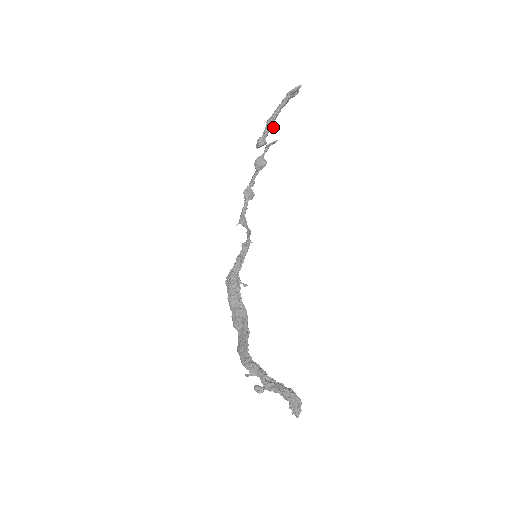
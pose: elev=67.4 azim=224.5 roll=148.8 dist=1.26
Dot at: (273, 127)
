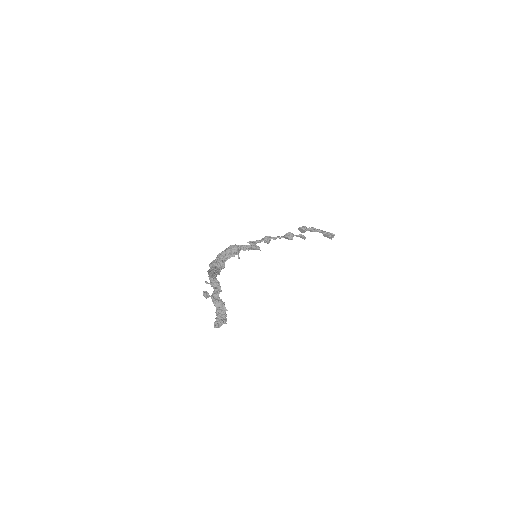
Dot at: occluded
